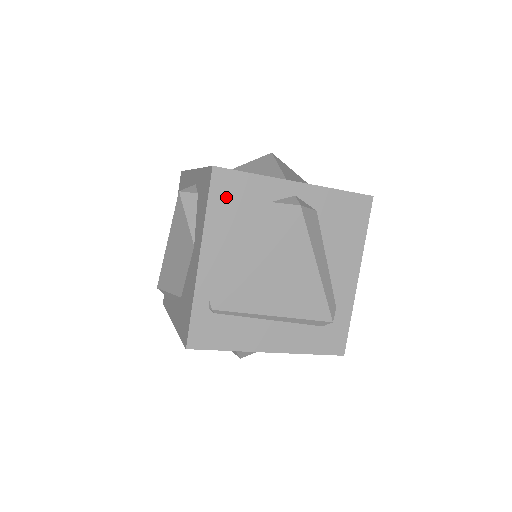
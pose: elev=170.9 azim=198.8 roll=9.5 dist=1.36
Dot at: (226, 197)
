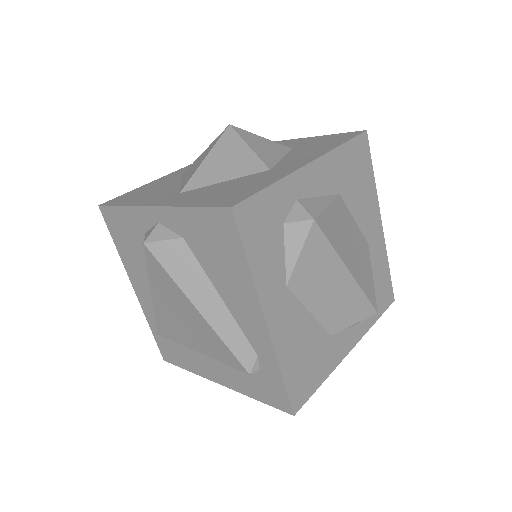
Dot at: (119, 233)
